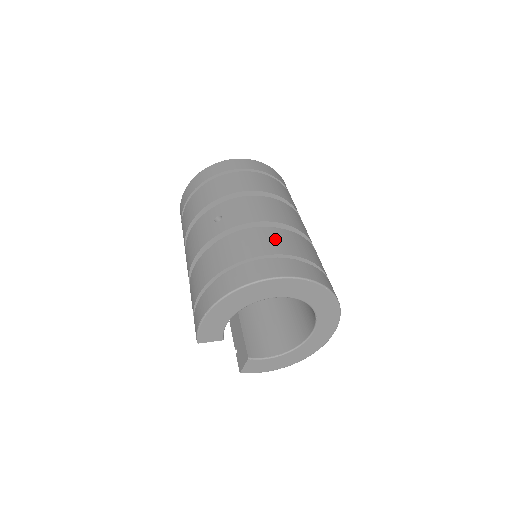
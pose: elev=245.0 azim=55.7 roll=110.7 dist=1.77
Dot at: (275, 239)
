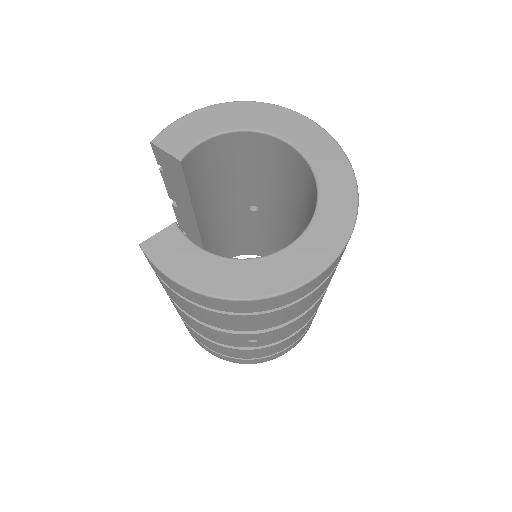
Dot at: occluded
